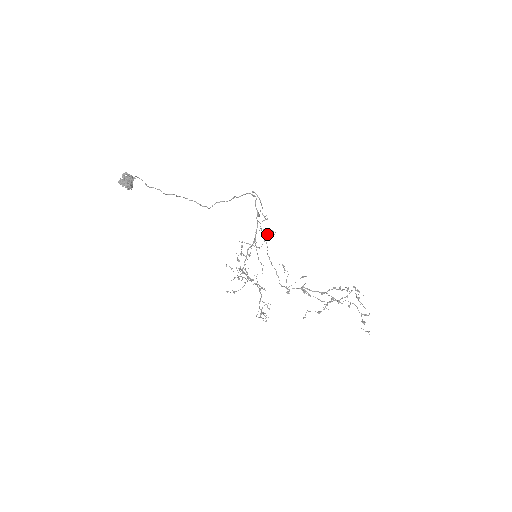
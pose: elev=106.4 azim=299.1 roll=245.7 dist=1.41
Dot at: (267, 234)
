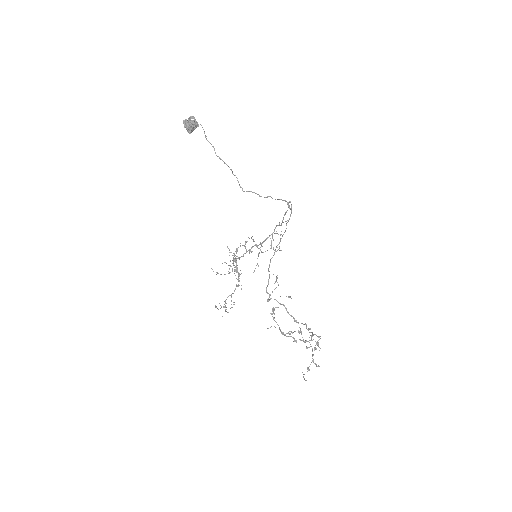
Dot at: occluded
